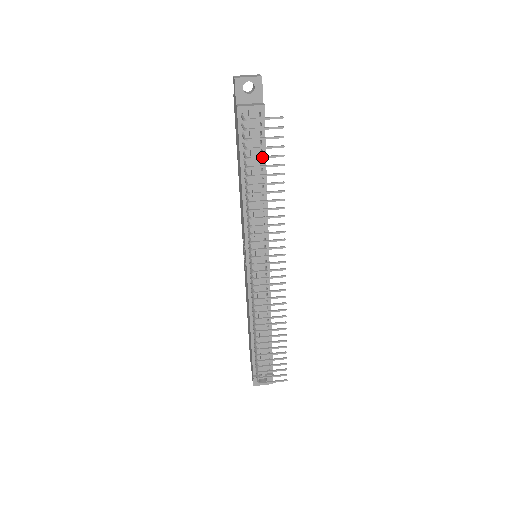
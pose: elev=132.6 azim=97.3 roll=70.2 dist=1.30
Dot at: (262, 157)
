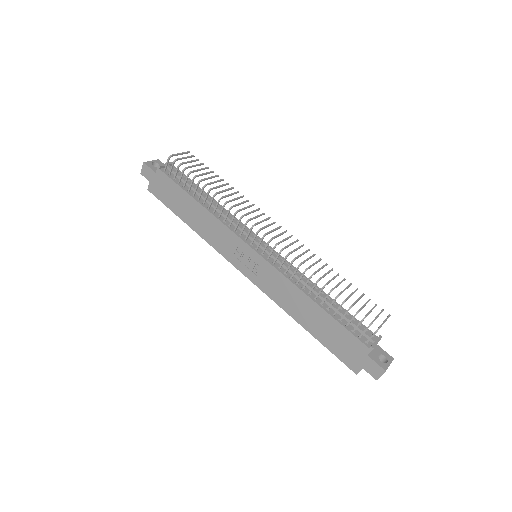
Dot at: (197, 170)
